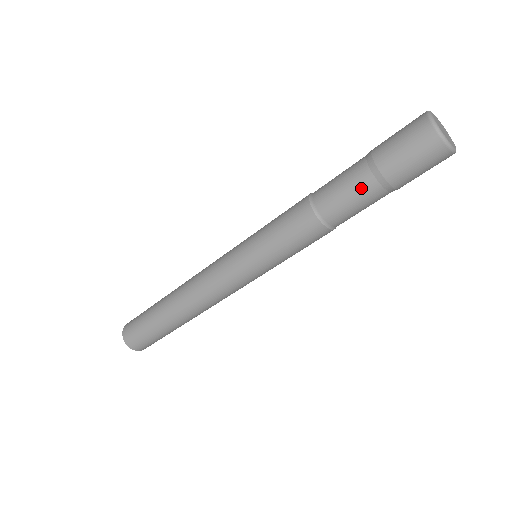
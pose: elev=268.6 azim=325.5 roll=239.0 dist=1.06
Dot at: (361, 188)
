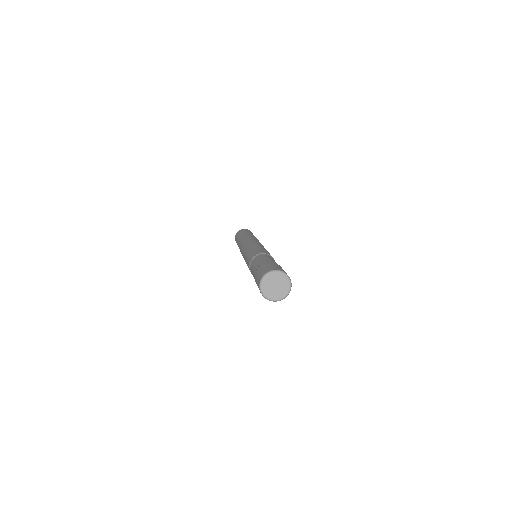
Dot at: occluded
